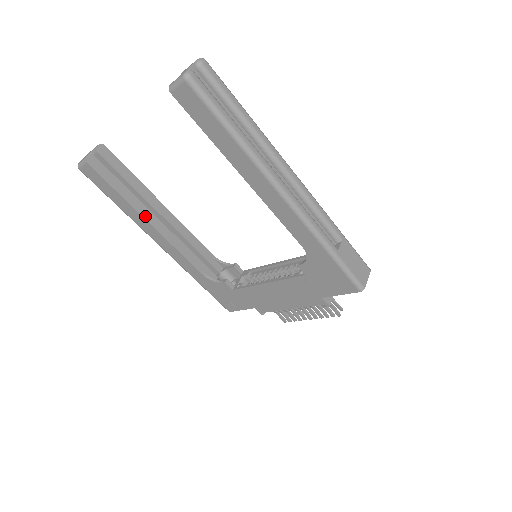
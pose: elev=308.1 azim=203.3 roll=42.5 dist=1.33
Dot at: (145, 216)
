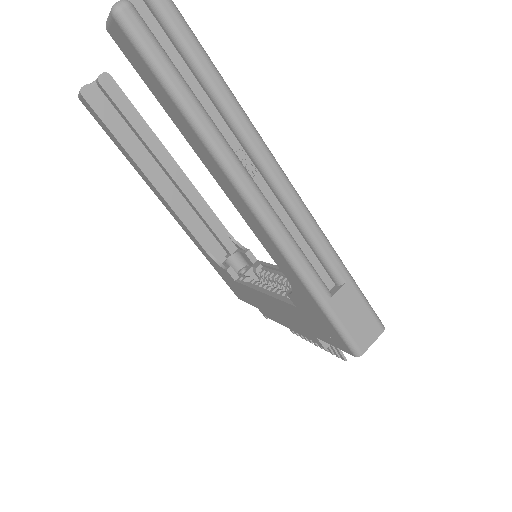
Dot at: (146, 171)
